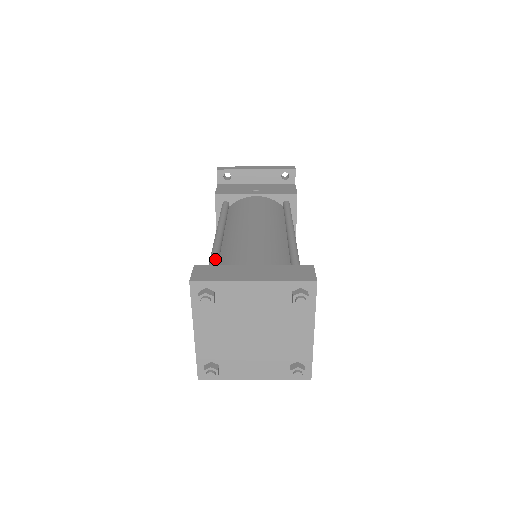
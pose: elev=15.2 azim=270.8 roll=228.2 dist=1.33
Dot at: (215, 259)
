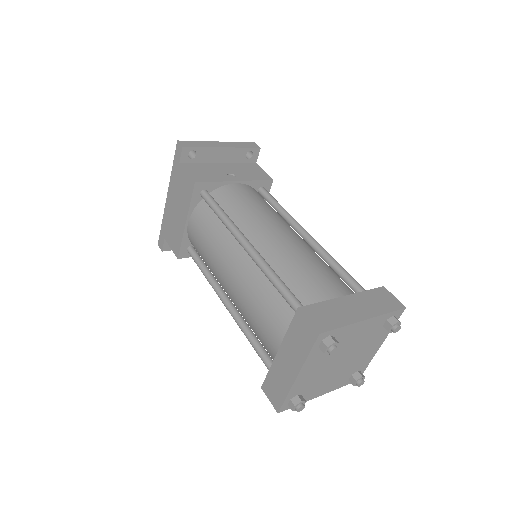
Dot at: (288, 288)
